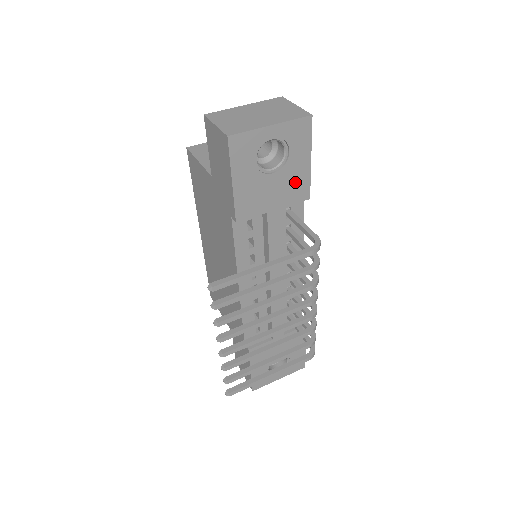
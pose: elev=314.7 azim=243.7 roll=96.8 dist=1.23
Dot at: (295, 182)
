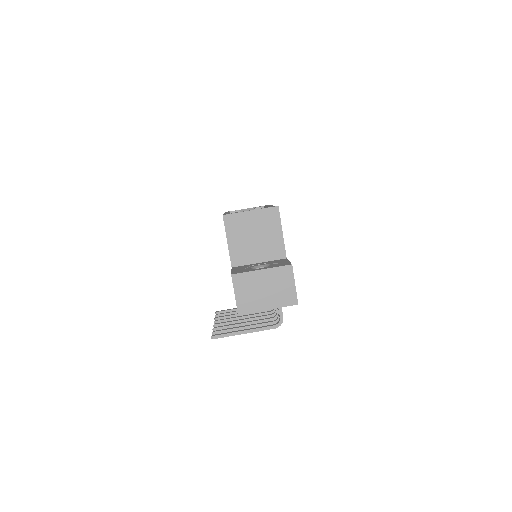
Dot at: occluded
